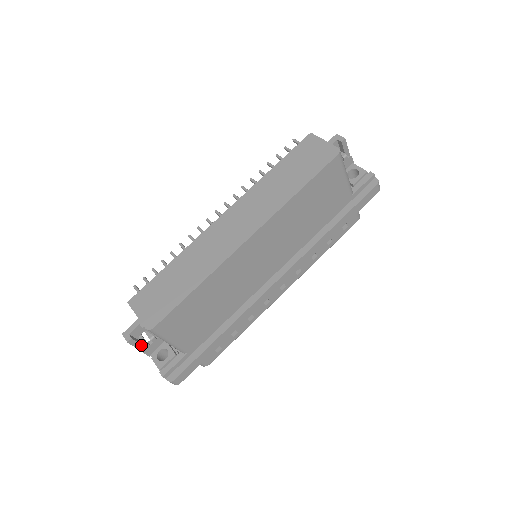
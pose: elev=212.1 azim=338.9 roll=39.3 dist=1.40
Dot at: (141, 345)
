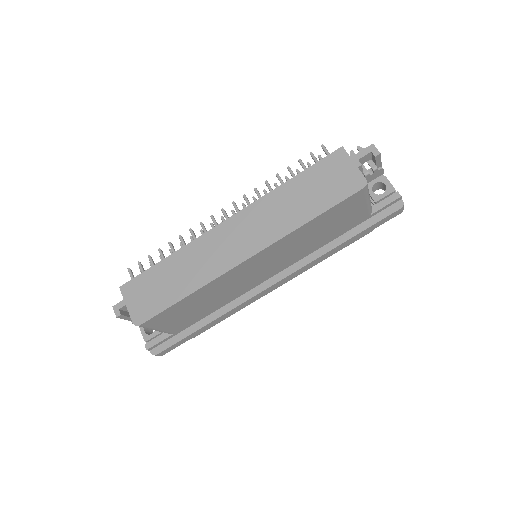
Dot at: occluded
